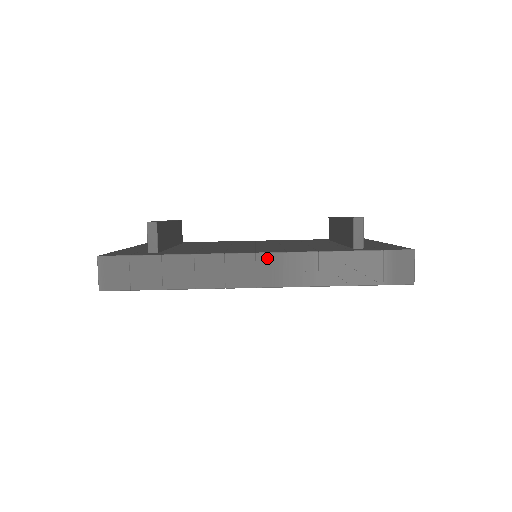
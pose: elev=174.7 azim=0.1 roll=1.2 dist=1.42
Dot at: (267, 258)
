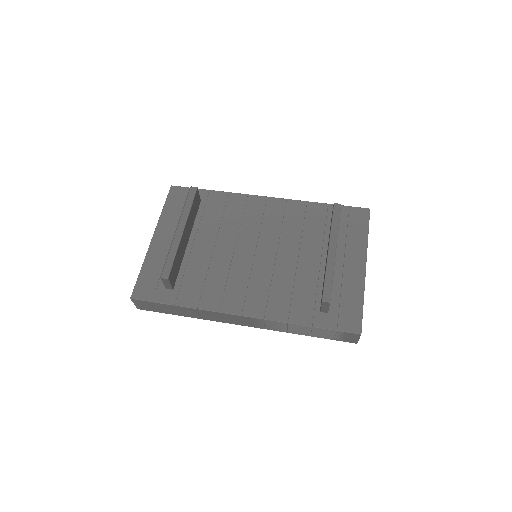
Dot at: (250, 319)
